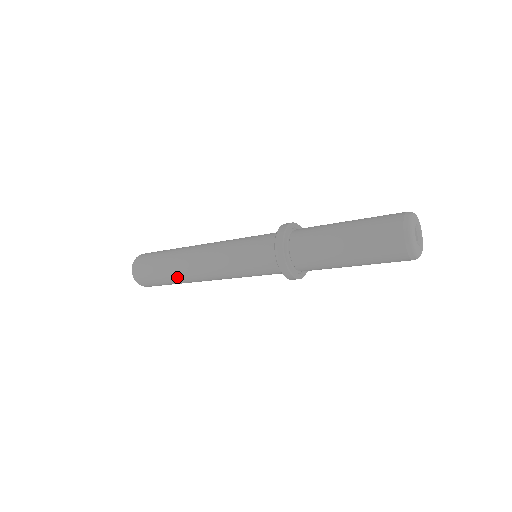
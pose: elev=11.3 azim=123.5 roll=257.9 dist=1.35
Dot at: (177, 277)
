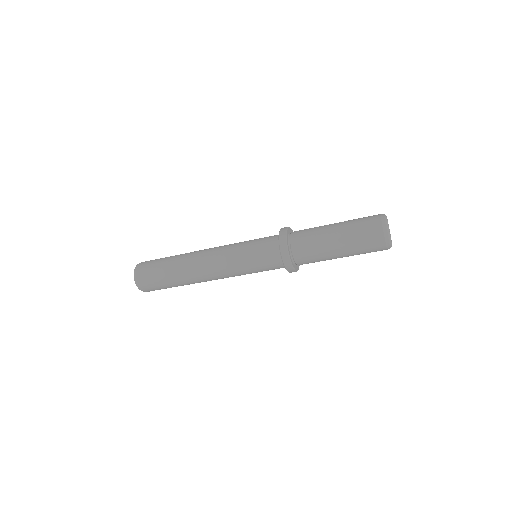
Dot at: (179, 261)
